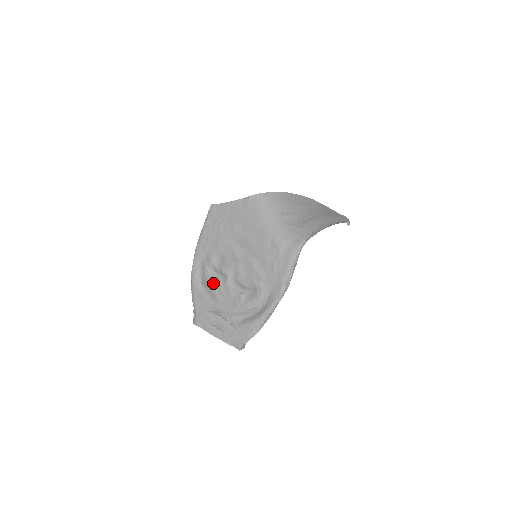
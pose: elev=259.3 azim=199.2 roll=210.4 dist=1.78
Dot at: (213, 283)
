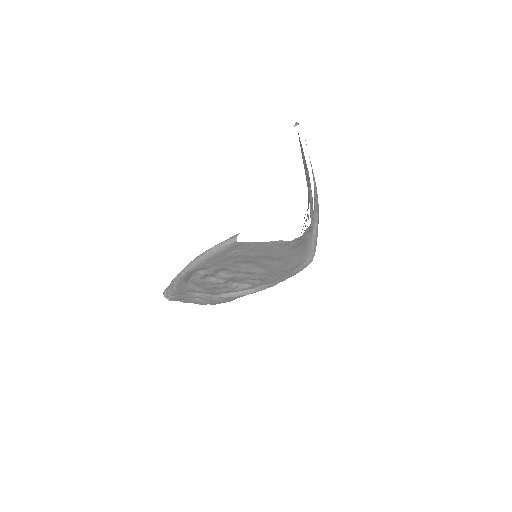
Dot at: (206, 283)
